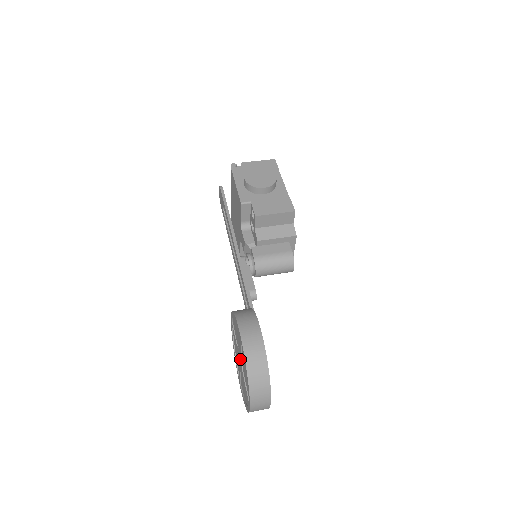
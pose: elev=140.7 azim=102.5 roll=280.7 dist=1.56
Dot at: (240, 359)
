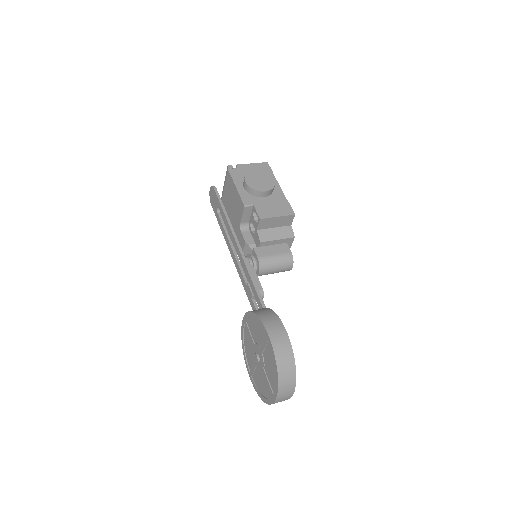
Dot at: (261, 356)
